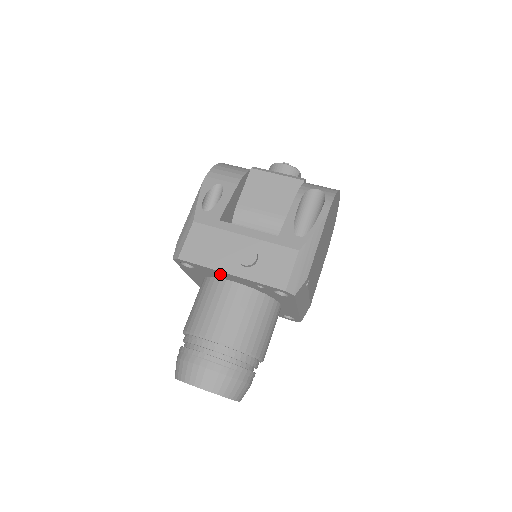
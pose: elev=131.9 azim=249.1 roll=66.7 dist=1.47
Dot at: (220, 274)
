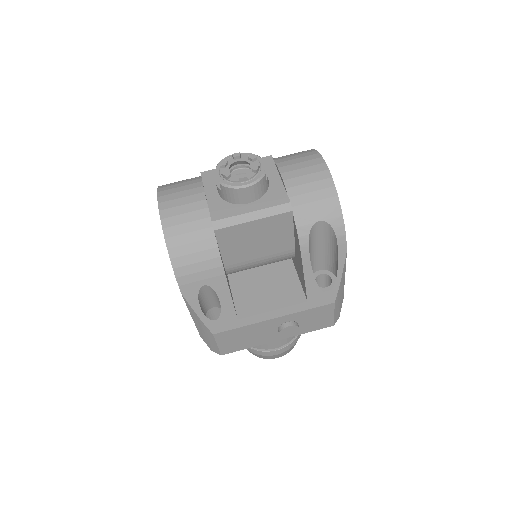
Dot at: occluded
